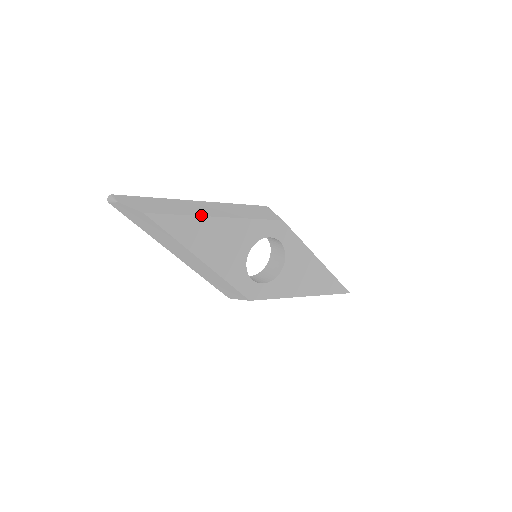
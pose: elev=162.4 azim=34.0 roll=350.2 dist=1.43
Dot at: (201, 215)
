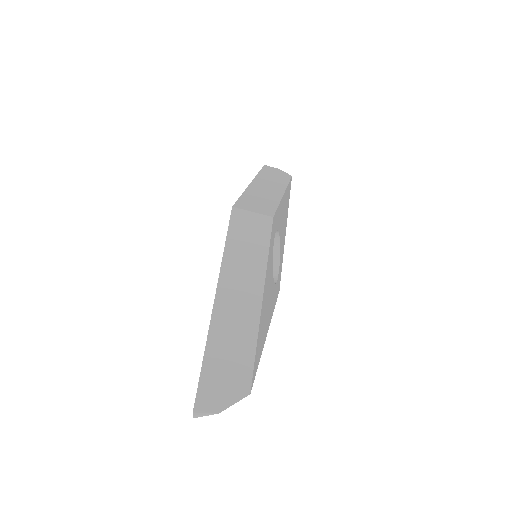
Dot at: (258, 319)
